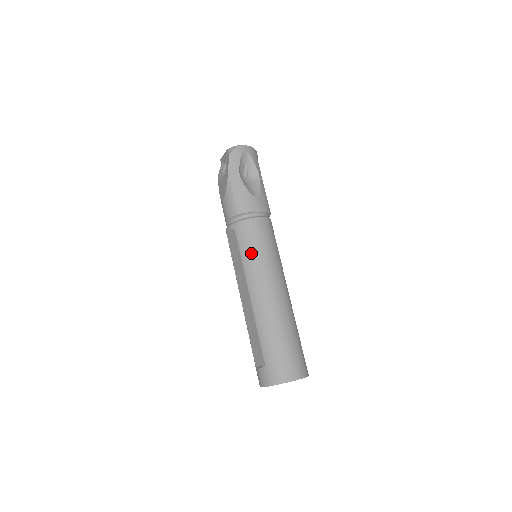
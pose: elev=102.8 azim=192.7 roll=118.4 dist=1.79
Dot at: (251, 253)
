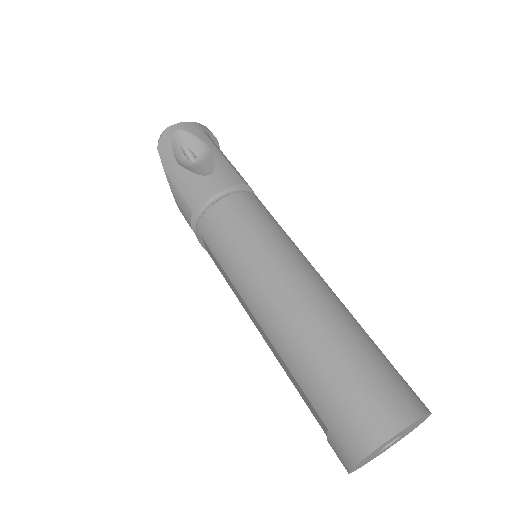
Dot at: (229, 254)
